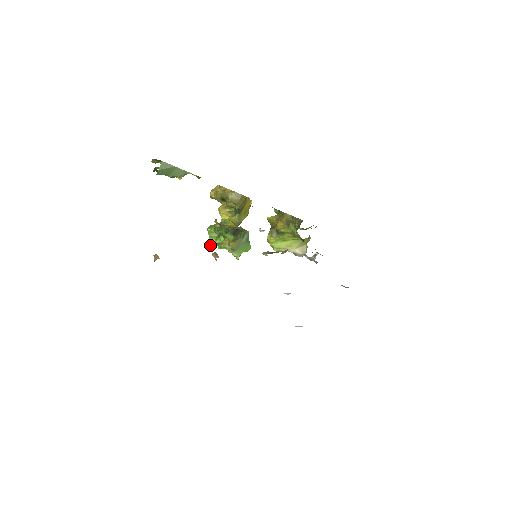
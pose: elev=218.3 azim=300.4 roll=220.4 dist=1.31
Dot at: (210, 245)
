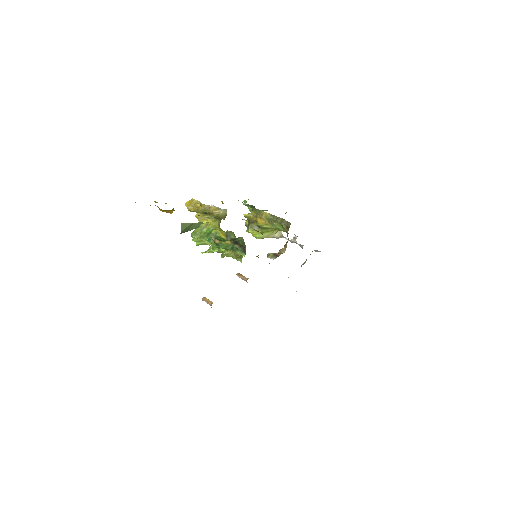
Dot at: (205, 252)
